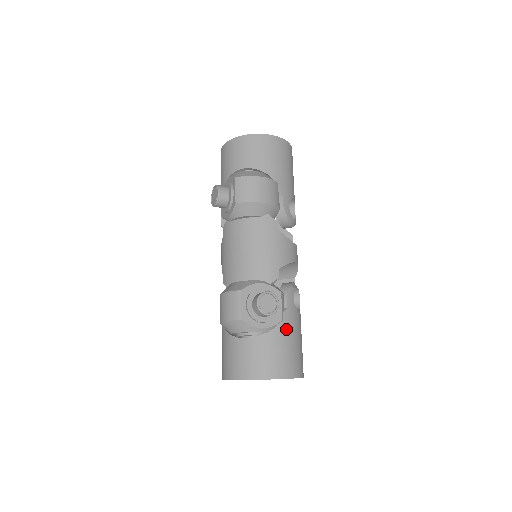
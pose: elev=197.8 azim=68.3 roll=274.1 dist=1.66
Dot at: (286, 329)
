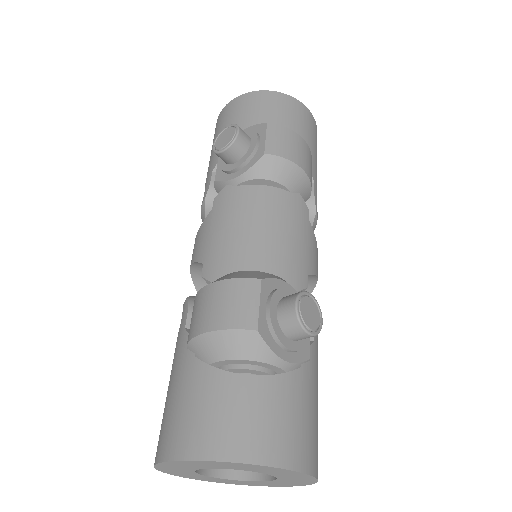
Dot at: (312, 377)
